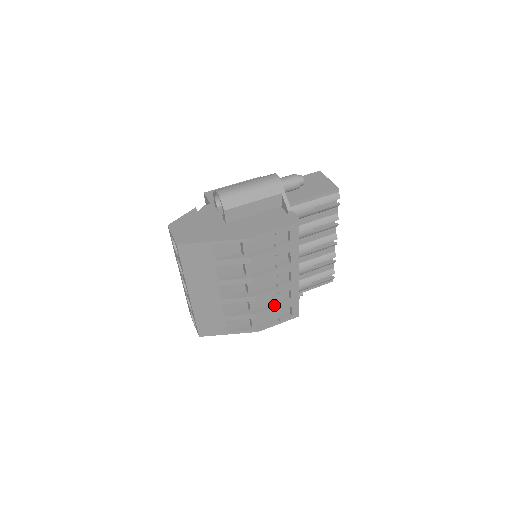
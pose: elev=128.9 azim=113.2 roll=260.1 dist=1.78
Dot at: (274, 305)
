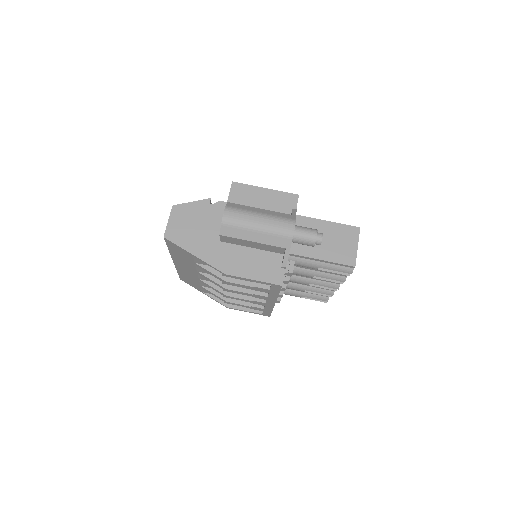
Dot at: (247, 304)
